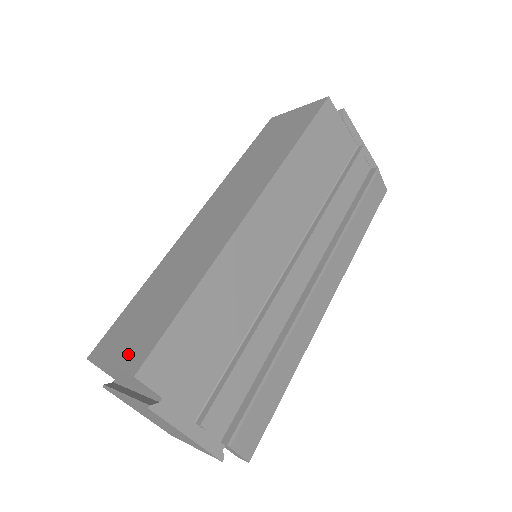
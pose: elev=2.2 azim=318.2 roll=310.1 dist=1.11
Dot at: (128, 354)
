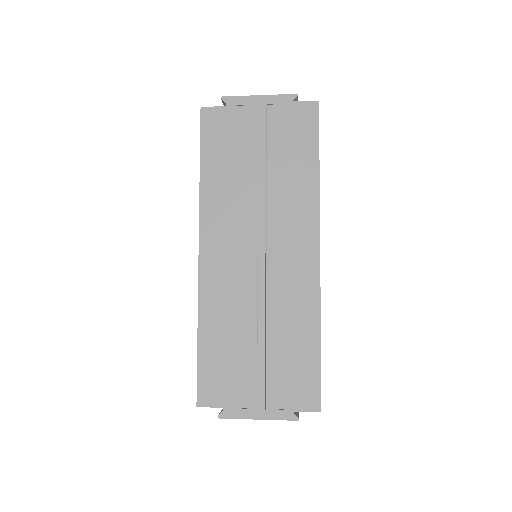
Dot at: occluded
